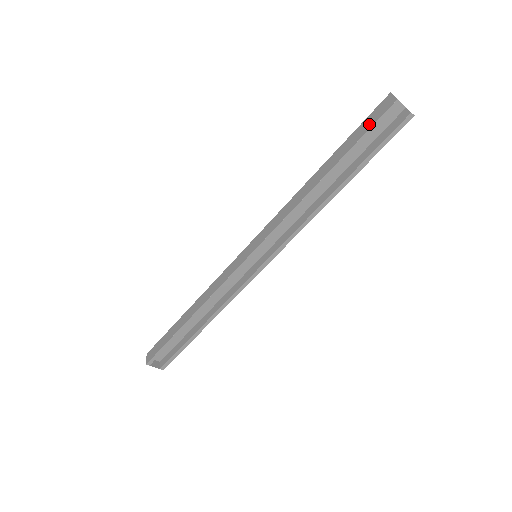
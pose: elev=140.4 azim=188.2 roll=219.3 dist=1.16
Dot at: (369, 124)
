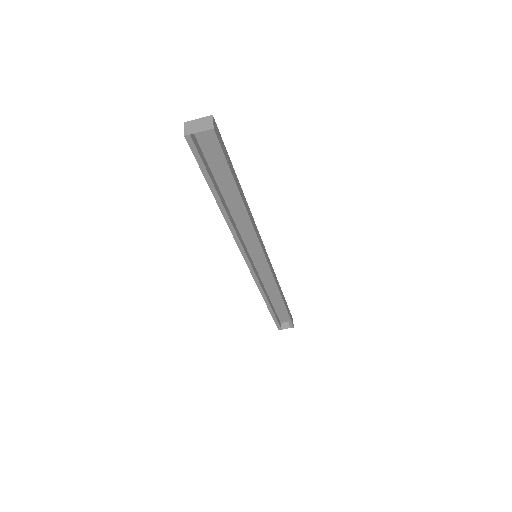
Dot at: (196, 158)
